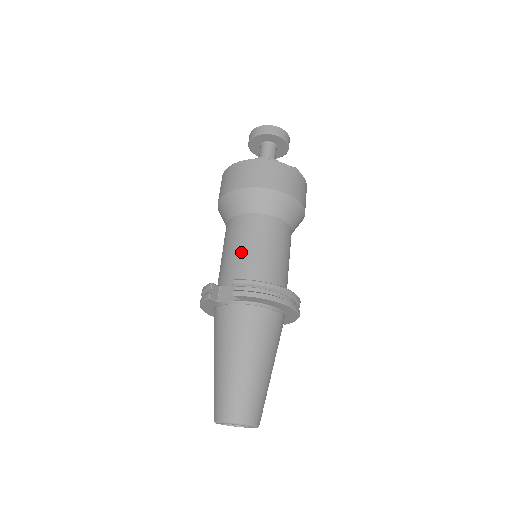
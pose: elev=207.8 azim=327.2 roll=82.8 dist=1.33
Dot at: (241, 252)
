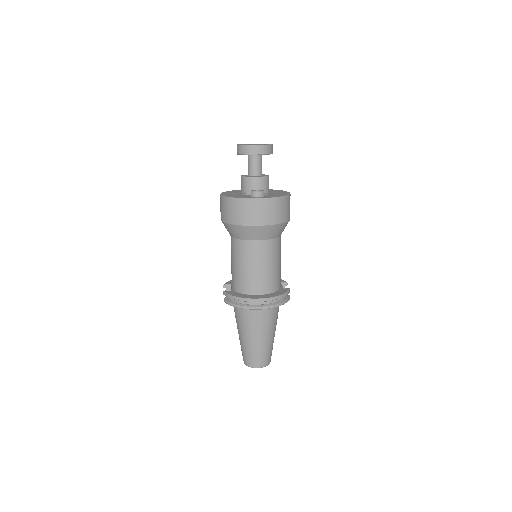
Dot at: (232, 266)
